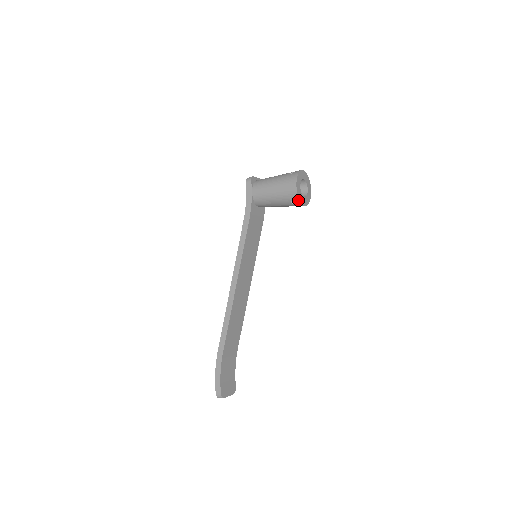
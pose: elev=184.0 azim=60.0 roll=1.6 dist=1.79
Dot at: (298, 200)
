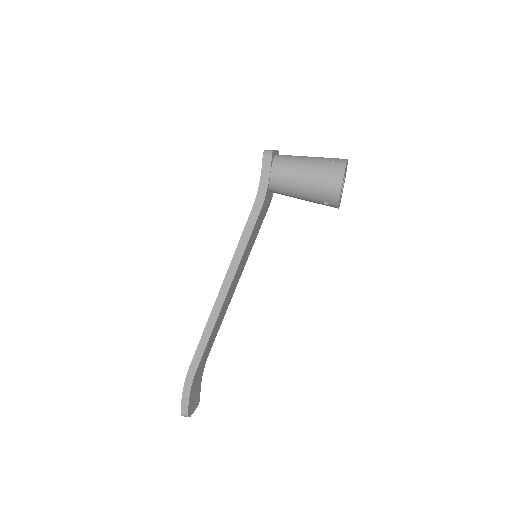
Dot at: (337, 204)
